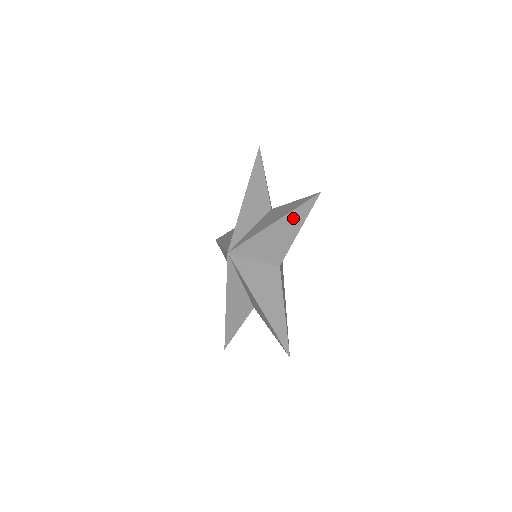
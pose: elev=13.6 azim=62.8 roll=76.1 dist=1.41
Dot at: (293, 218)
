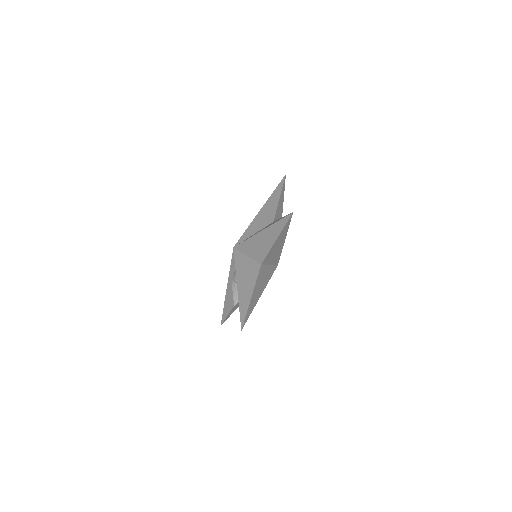
Dot at: (274, 195)
